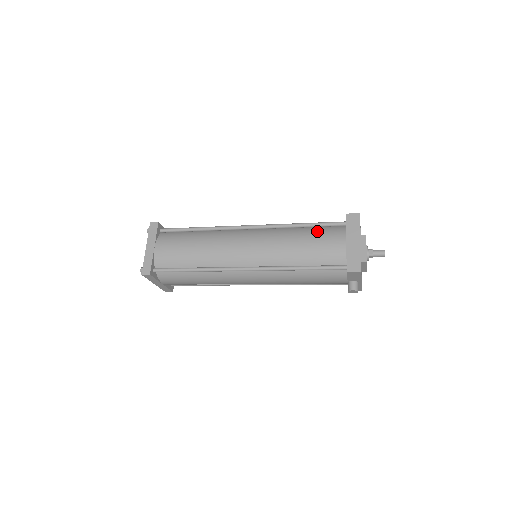
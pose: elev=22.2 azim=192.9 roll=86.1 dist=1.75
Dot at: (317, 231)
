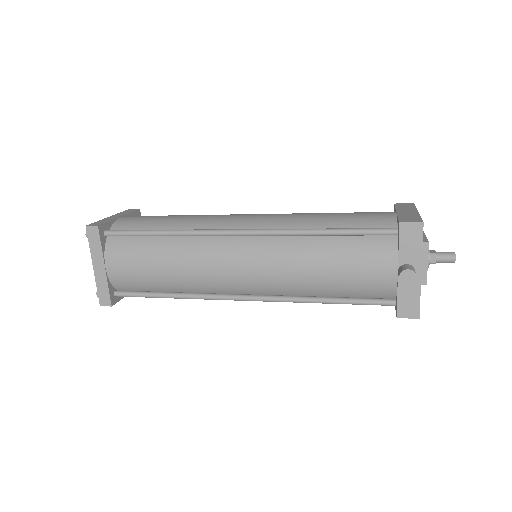
Dot at: occluded
